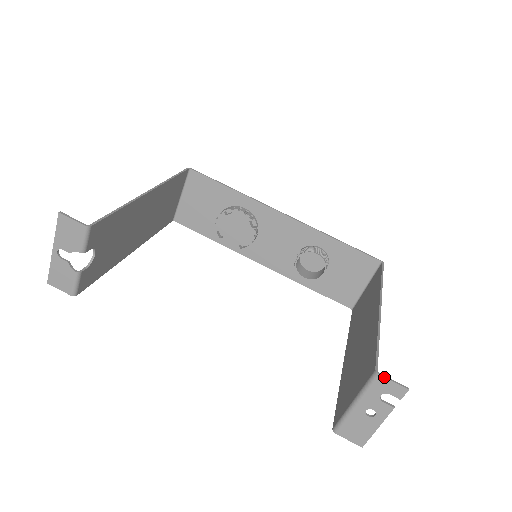
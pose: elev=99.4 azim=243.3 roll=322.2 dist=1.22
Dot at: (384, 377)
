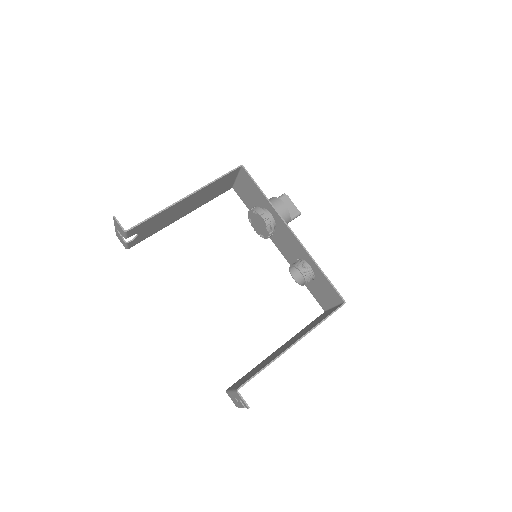
Dot at: (239, 395)
